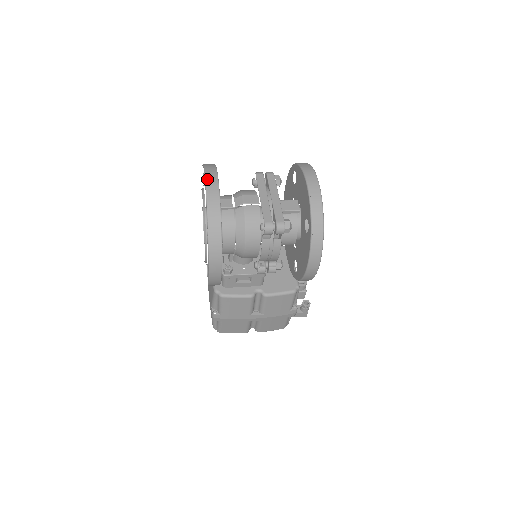
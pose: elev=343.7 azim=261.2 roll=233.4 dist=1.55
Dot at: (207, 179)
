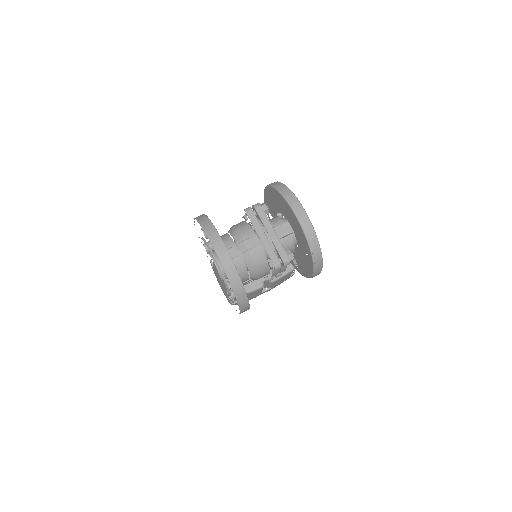
Dot at: (217, 251)
